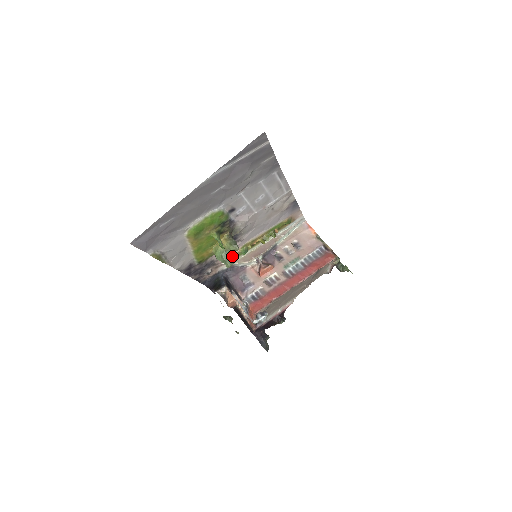
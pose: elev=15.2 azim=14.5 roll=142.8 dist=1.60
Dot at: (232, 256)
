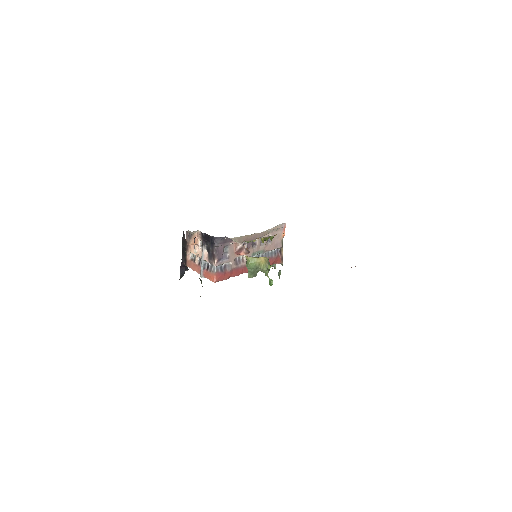
Dot at: occluded
